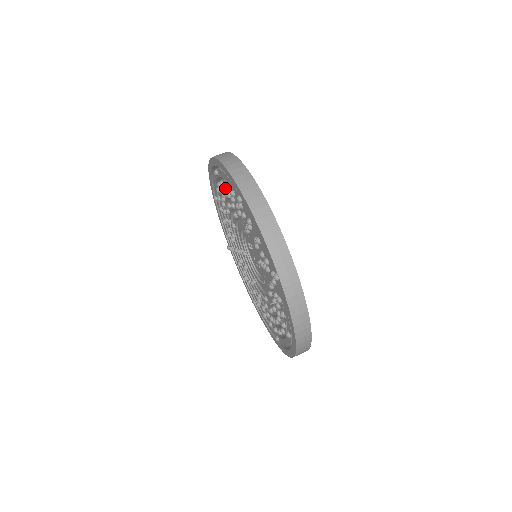
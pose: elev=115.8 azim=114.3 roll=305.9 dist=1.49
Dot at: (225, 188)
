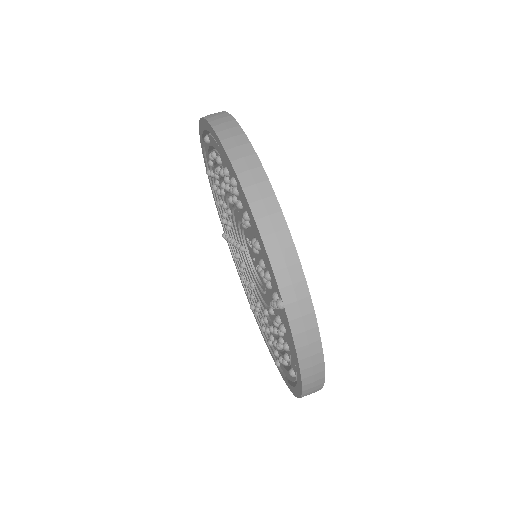
Dot at: (217, 163)
